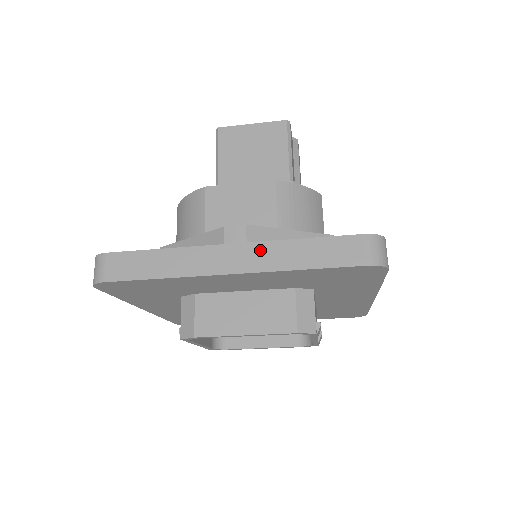
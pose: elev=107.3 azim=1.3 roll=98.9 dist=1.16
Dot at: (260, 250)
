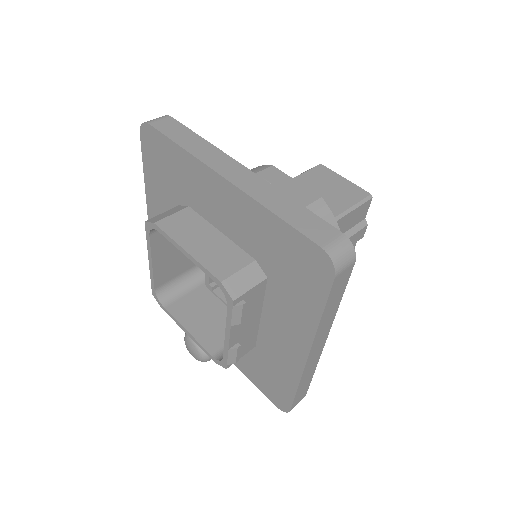
Dot at: (260, 183)
